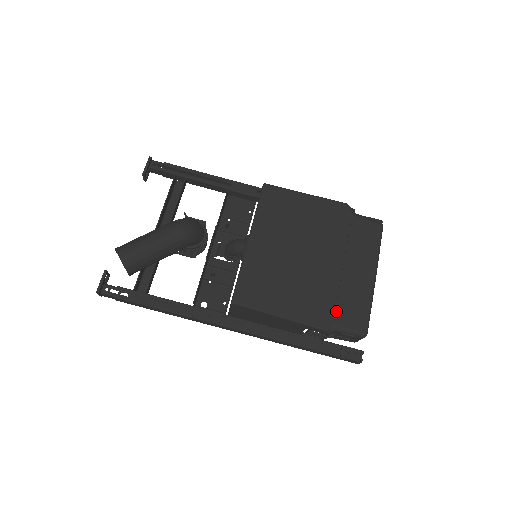
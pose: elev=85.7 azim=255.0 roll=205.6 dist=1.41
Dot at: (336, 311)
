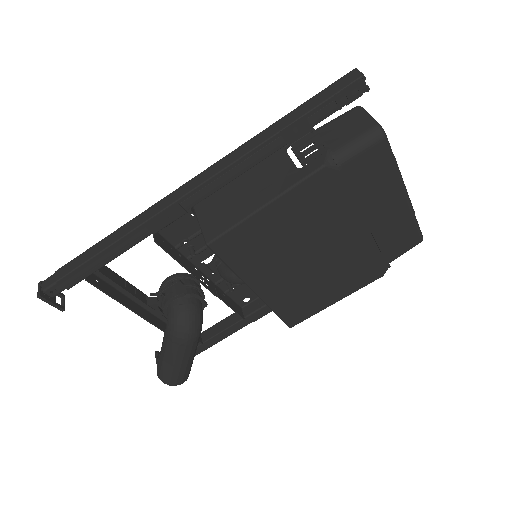
Dot at: (385, 259)
